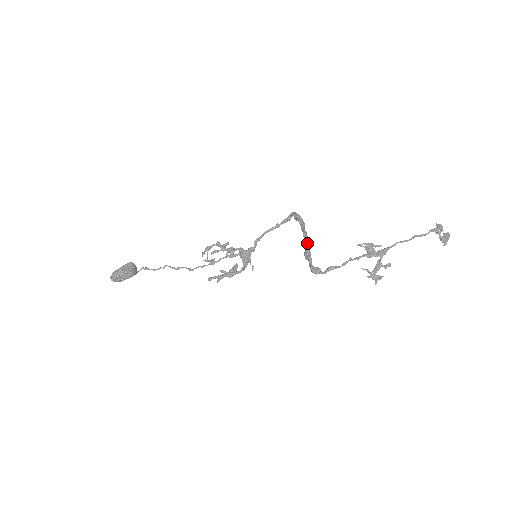
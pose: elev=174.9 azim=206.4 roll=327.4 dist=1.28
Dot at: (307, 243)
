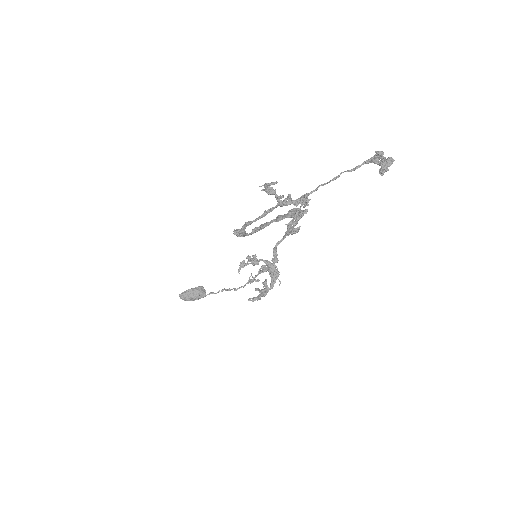
Dot at: (270, 222)
